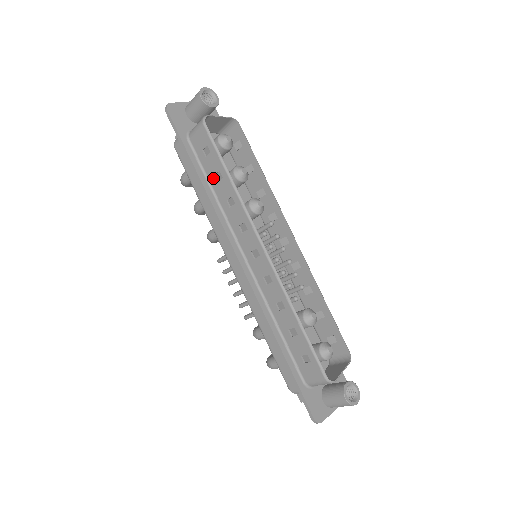
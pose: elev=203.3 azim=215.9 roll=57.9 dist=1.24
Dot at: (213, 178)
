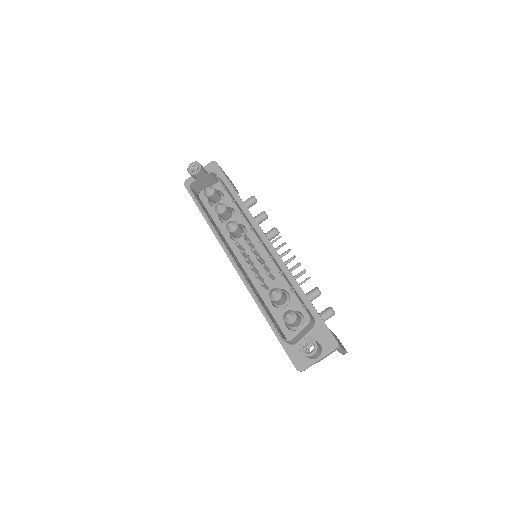
Dot at: occluded
